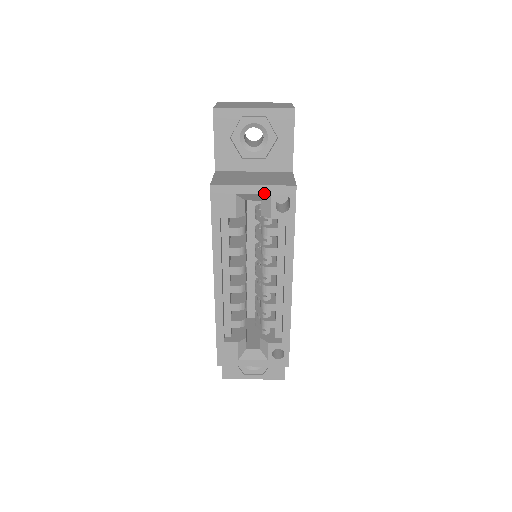
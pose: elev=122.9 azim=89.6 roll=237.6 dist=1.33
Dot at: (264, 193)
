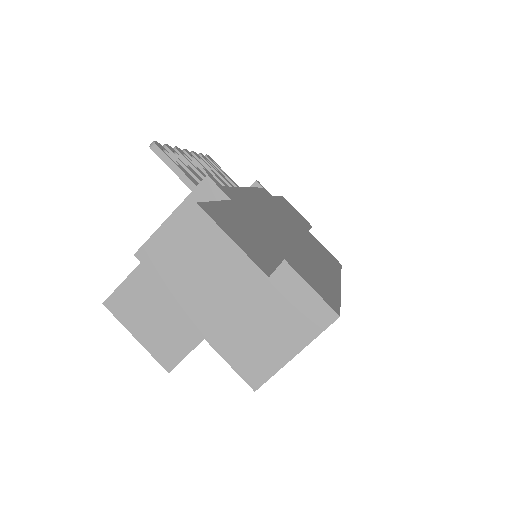
Dot at: (308, 342)
